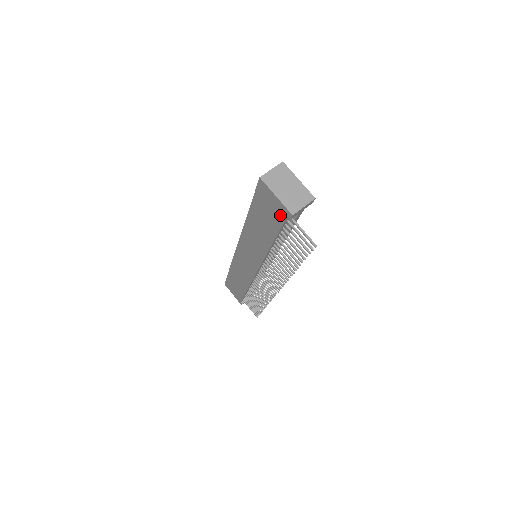
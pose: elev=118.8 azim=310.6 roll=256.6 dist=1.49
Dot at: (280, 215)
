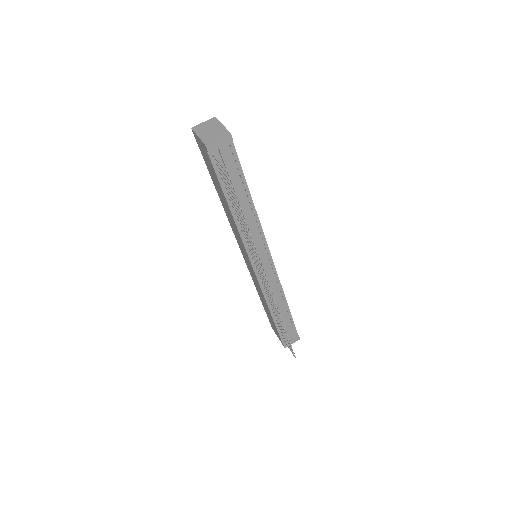
Dot at: (208, 157)
